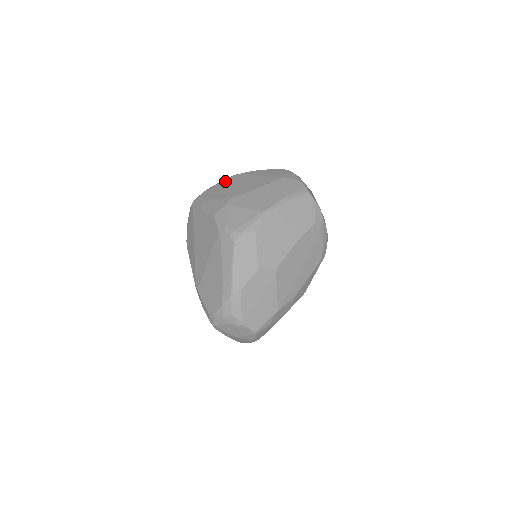
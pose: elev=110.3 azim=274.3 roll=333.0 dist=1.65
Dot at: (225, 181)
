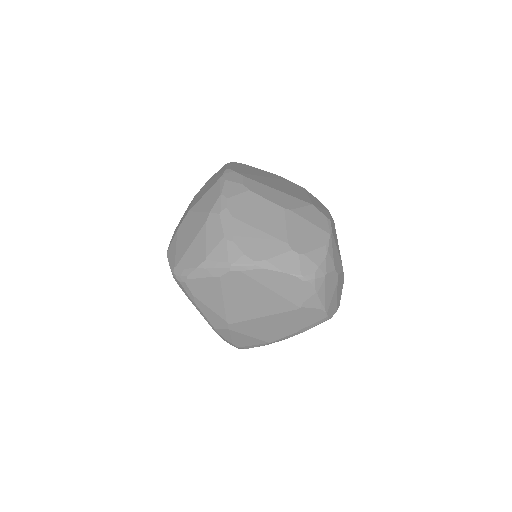
Dot at: (218, 281)
